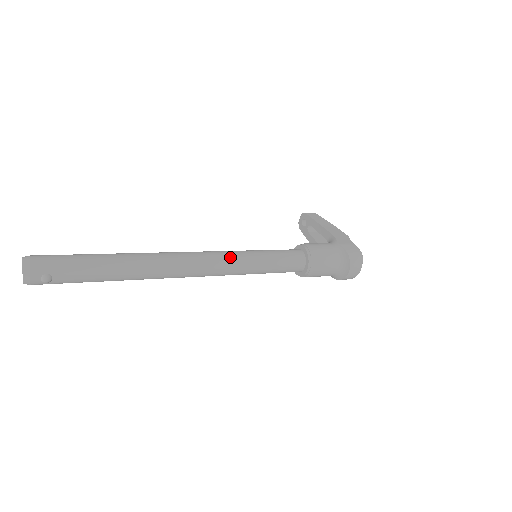
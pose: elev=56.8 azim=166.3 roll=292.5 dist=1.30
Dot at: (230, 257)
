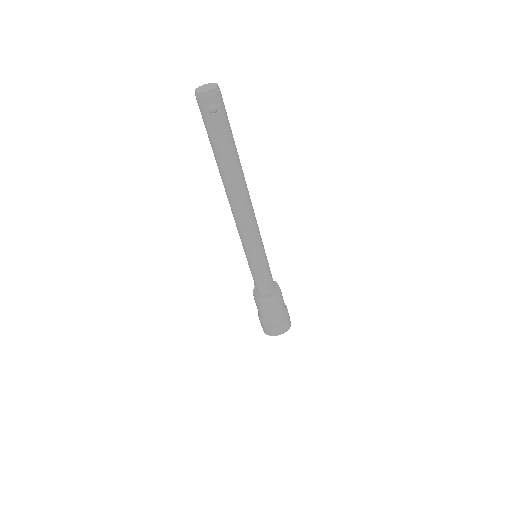
Dot at: (260, 236)
